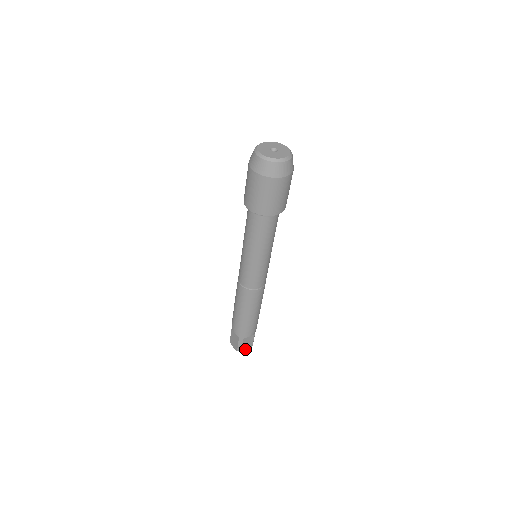
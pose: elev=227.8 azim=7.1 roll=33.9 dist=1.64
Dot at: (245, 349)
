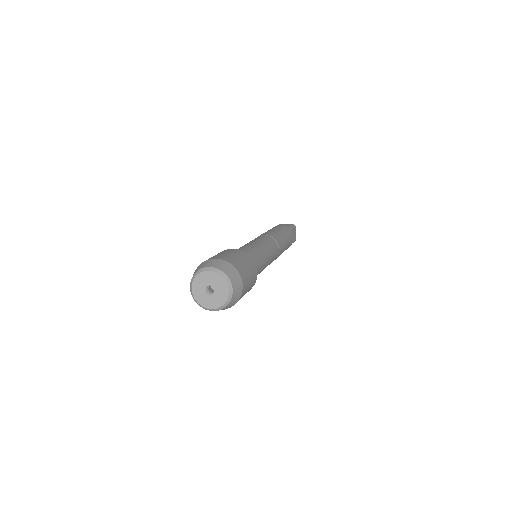
Dot at: (295, 235)
